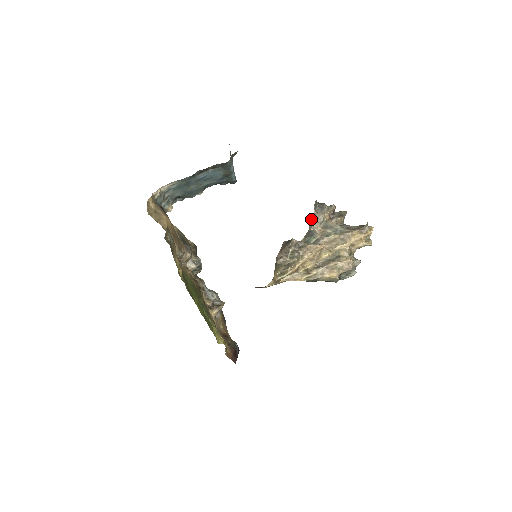
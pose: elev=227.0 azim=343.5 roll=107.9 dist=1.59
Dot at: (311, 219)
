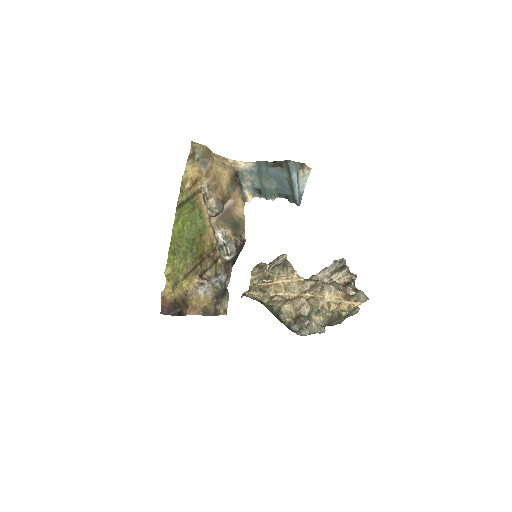
Dot at: (325, 270)
